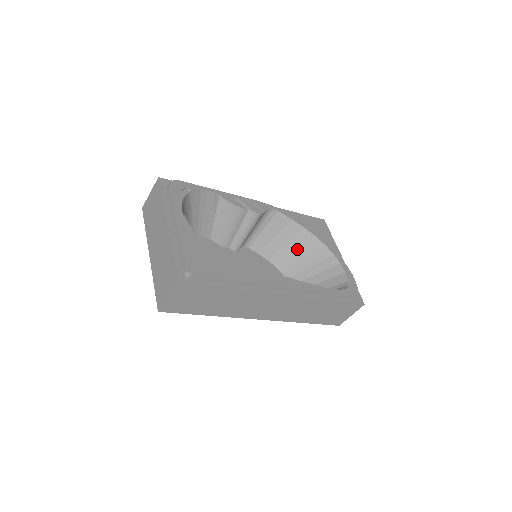
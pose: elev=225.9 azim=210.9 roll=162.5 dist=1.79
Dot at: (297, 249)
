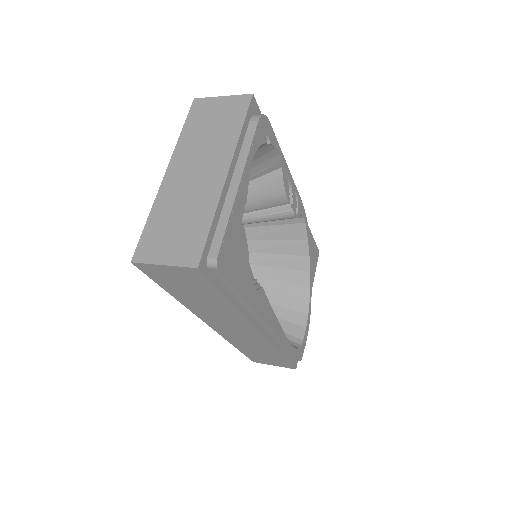
Dot at: (284, 268)
